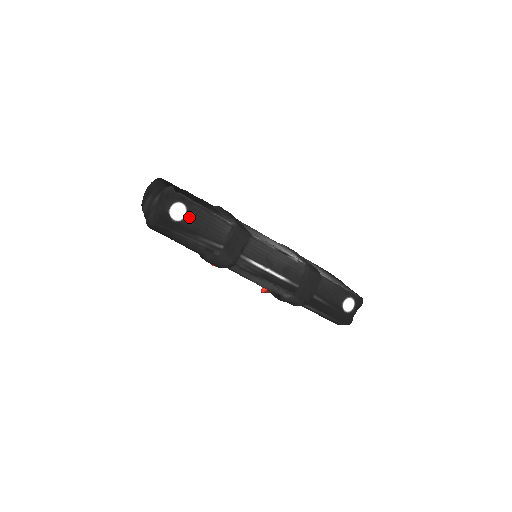
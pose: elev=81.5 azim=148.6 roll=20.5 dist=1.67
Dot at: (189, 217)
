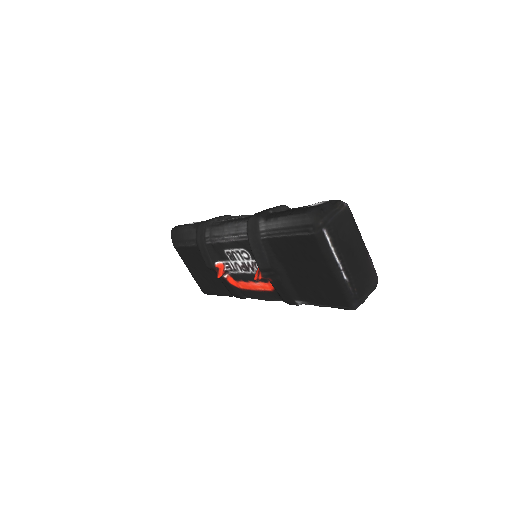
Dot at: occluded
